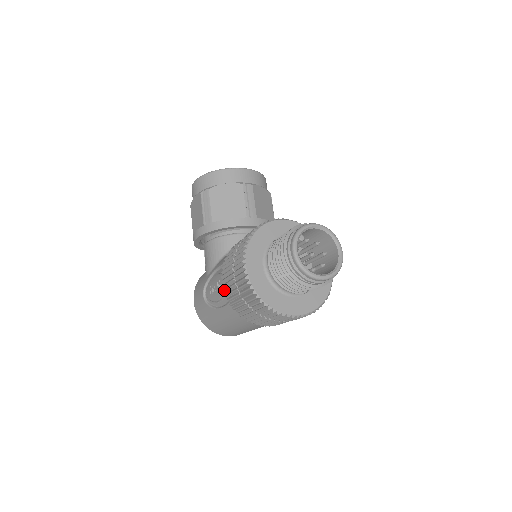
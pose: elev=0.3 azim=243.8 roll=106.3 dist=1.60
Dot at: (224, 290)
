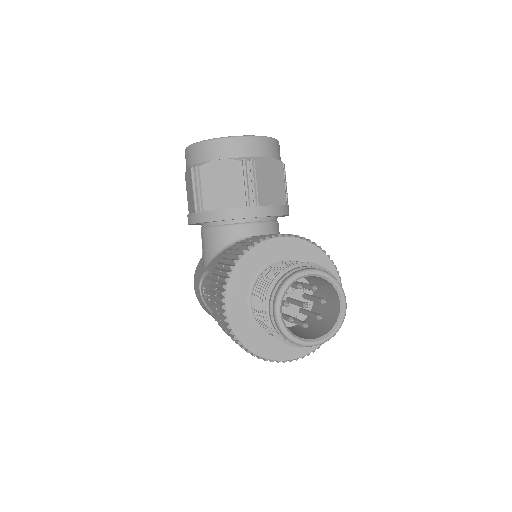
Dot at: (211, 310)
